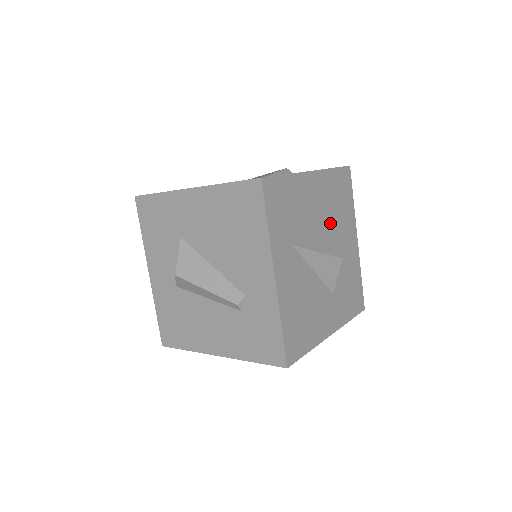
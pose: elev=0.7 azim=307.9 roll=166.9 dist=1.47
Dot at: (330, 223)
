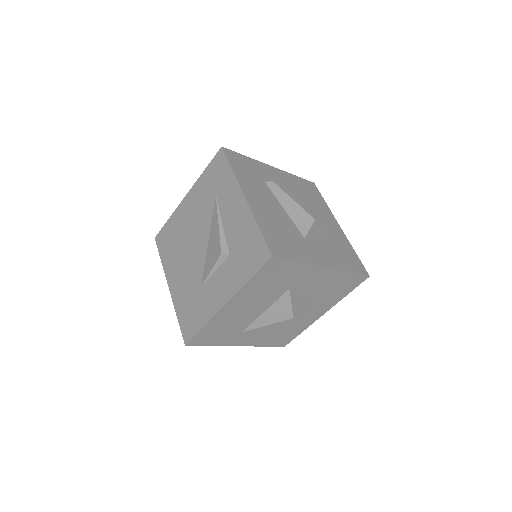
Dot at: (275, 296)
